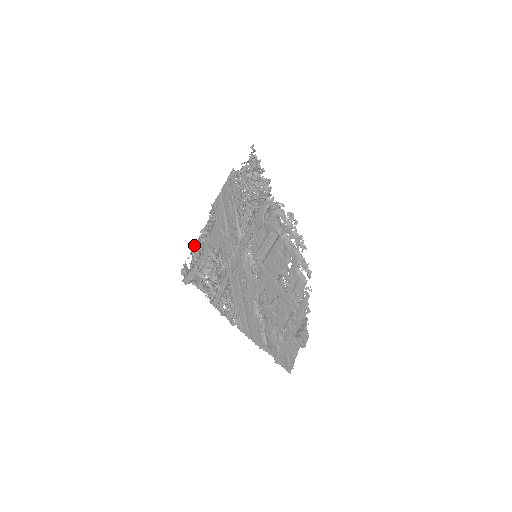
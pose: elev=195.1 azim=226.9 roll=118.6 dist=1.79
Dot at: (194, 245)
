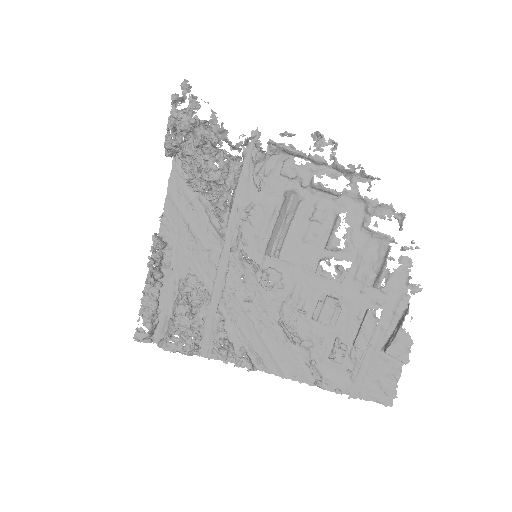
Dot at: (141, 299)
